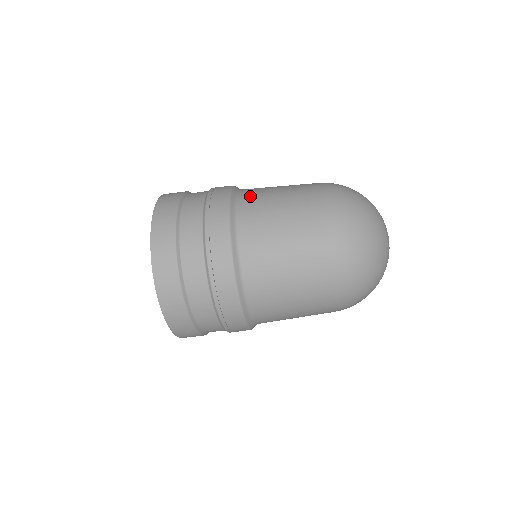
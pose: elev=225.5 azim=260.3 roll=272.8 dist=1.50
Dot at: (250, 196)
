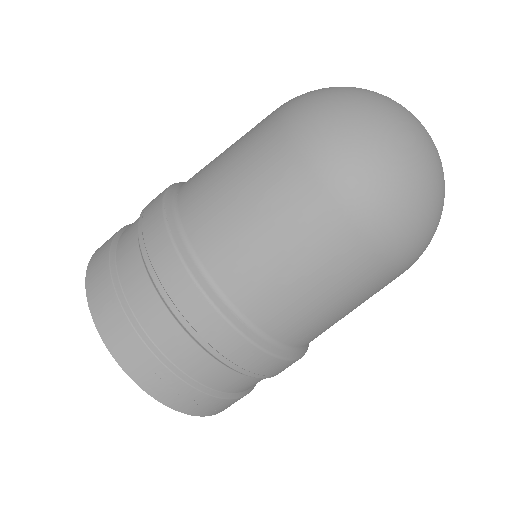
Dot at: occluded
